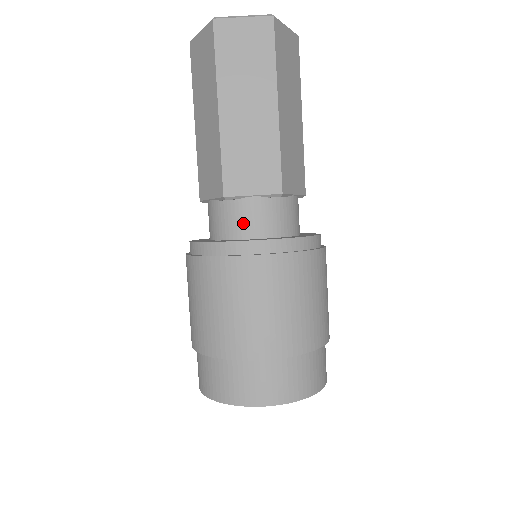
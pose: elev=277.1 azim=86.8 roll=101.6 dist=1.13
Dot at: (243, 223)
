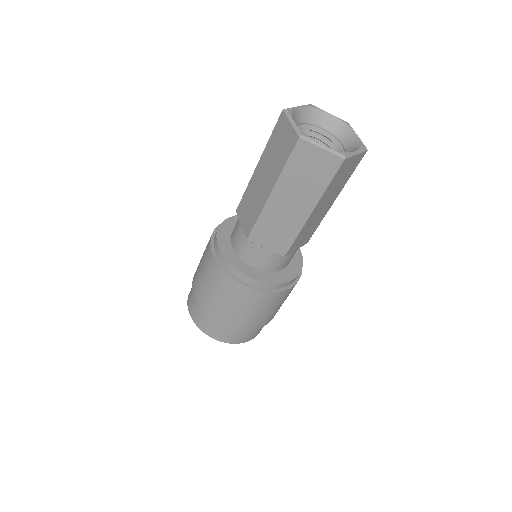
Dot at: (252, 257)
